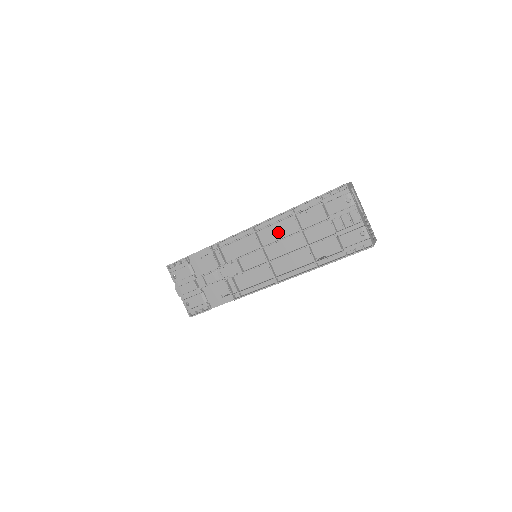
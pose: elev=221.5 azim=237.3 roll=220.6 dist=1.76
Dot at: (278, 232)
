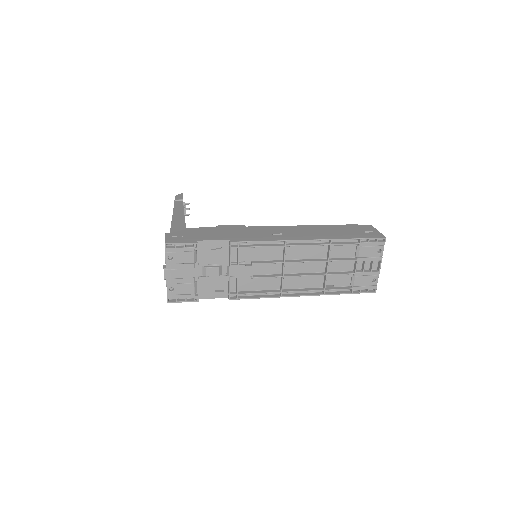
Dot at: (305, 252)
